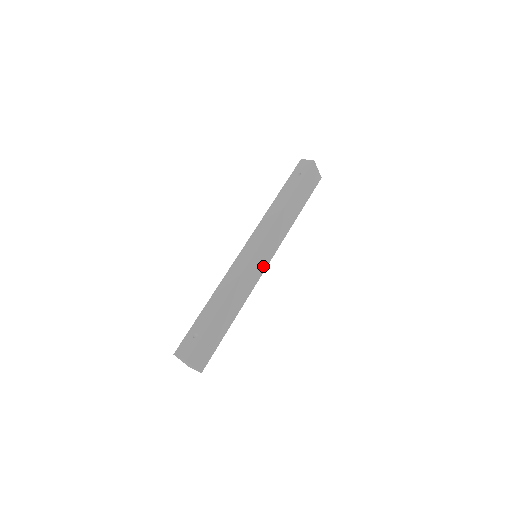
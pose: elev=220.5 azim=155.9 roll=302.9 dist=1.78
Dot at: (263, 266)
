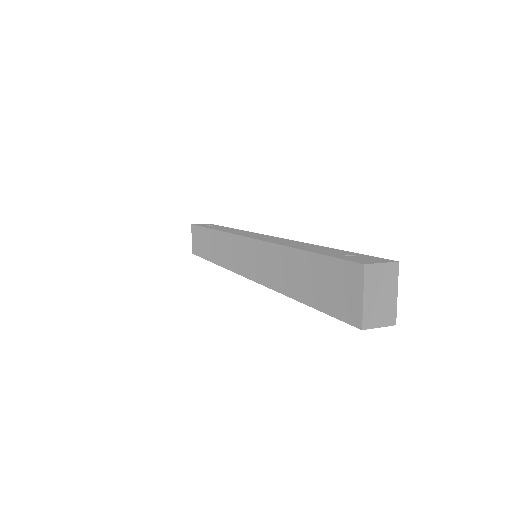
Dot at: occluded
